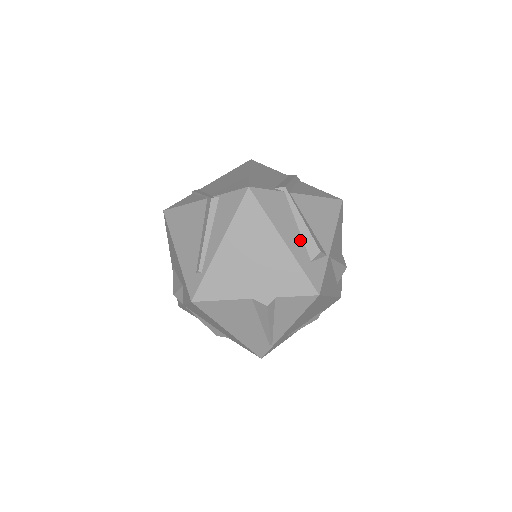
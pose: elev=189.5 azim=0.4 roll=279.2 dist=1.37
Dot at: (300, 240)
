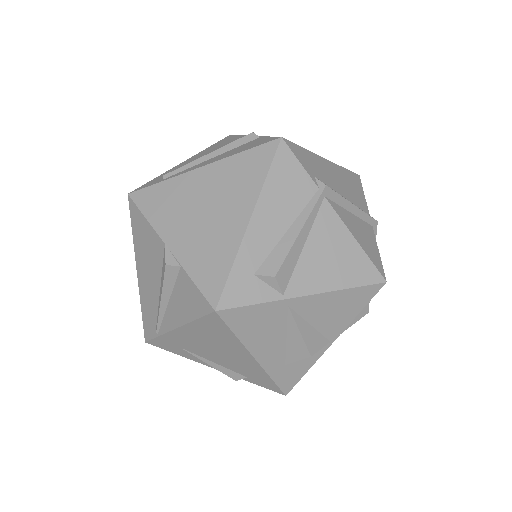
Dot at: (271, 243)
